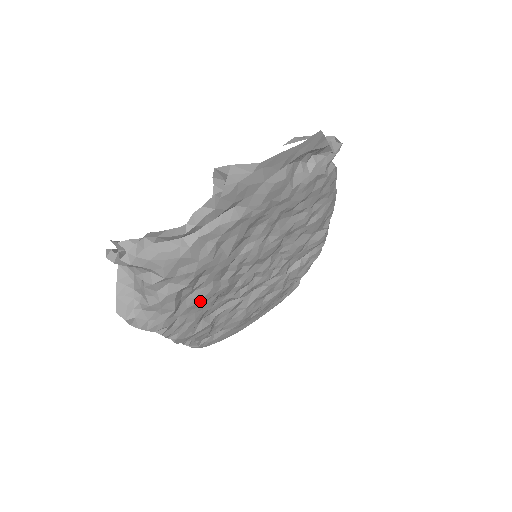
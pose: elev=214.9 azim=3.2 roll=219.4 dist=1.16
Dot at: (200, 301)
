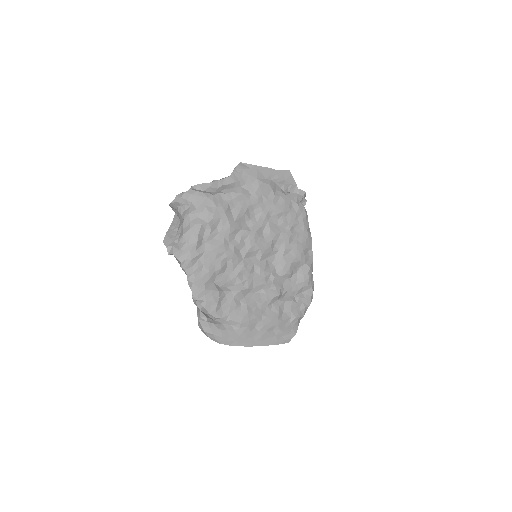
Dot at: (214, 250)
